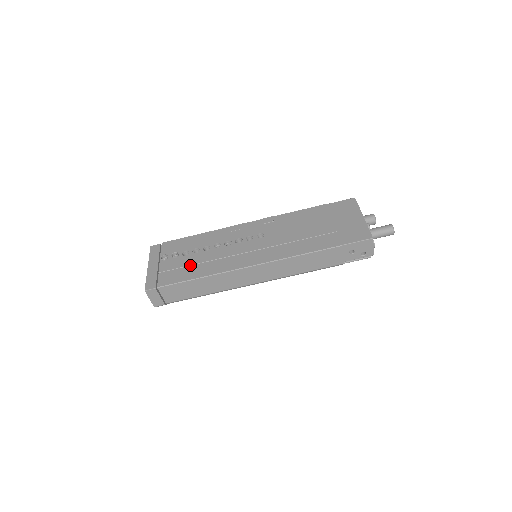
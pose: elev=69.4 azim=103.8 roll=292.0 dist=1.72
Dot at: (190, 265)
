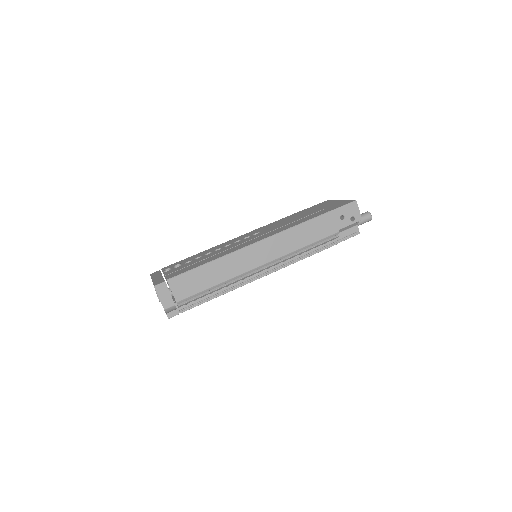
Dot at: (196, 263)
